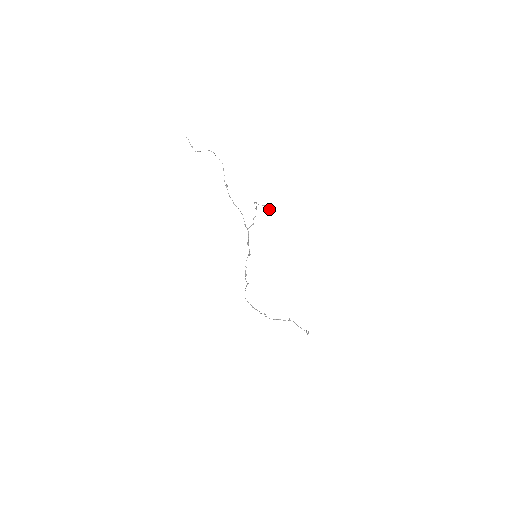
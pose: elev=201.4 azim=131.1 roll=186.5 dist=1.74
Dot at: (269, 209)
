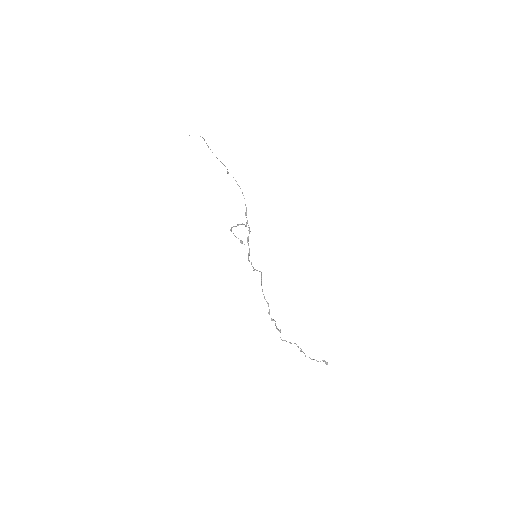
Dot at: (241, 242)
